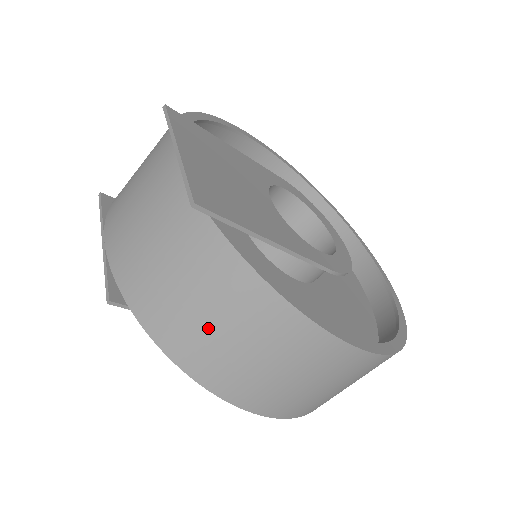
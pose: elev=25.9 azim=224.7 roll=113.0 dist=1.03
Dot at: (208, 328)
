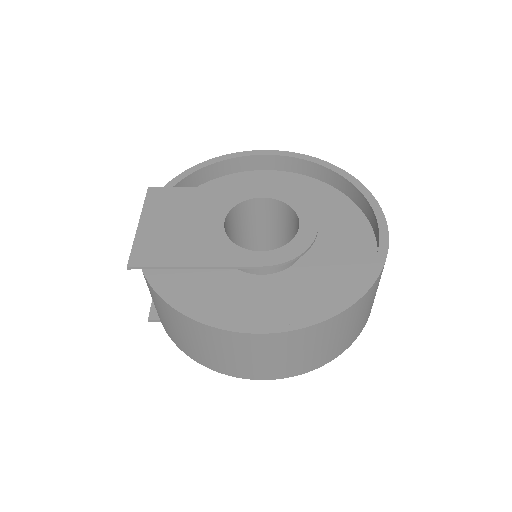
Dot at: (175, 332)
